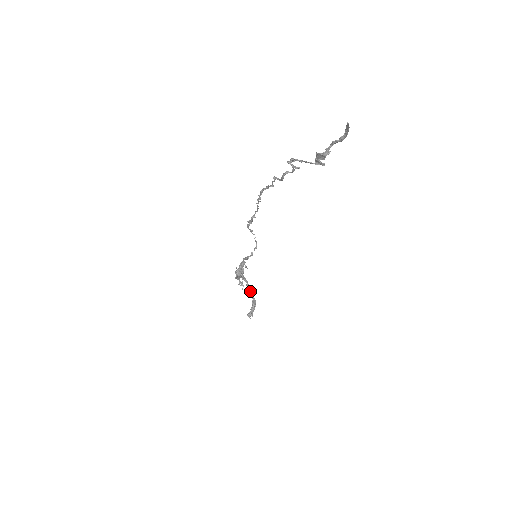
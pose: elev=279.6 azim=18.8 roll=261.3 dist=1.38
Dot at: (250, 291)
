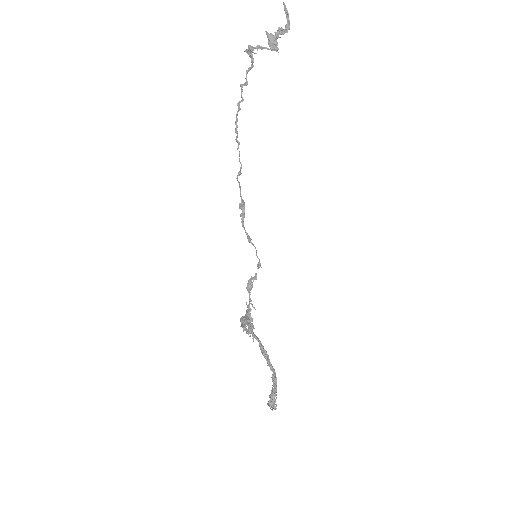
Dot at: (265, 356)
